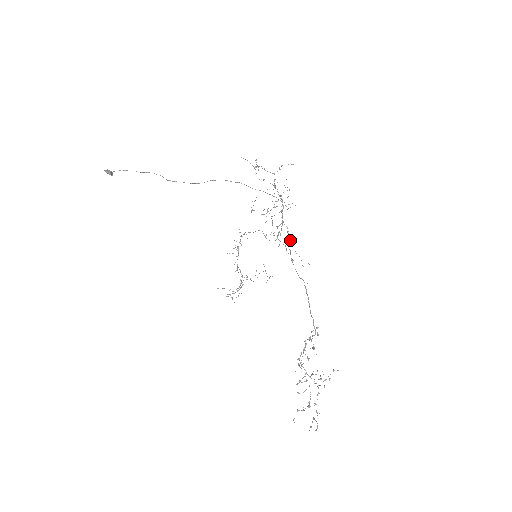
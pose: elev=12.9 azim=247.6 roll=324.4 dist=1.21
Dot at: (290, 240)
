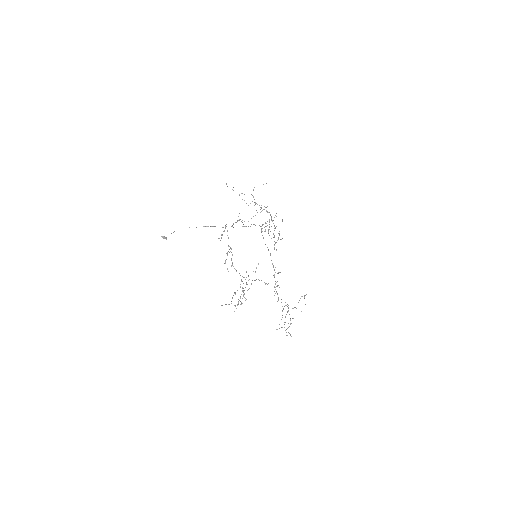
Dot at: occluded
